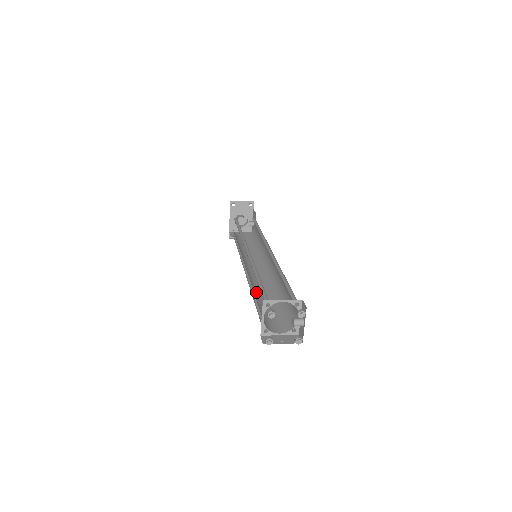
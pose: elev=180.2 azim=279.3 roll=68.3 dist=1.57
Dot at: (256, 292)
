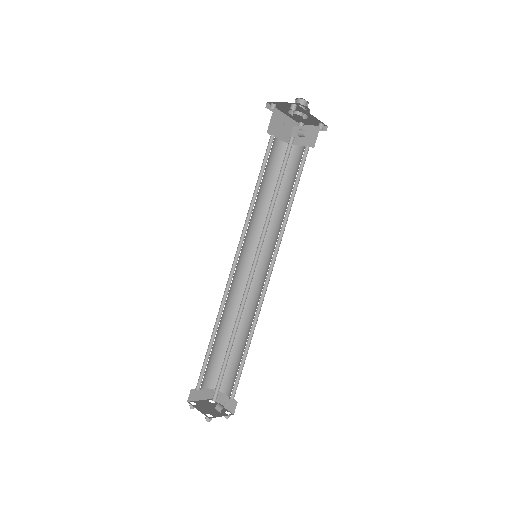
Dot at: occluded
